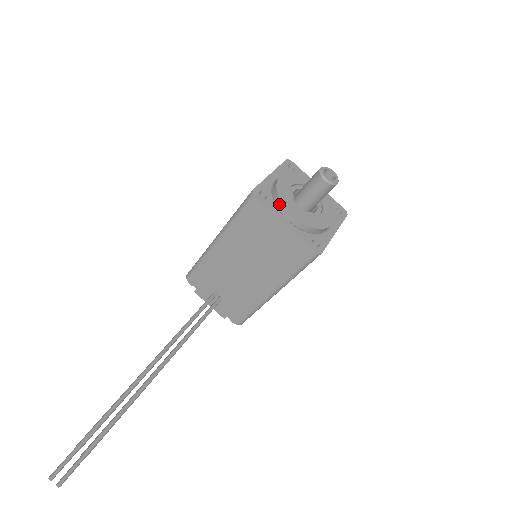
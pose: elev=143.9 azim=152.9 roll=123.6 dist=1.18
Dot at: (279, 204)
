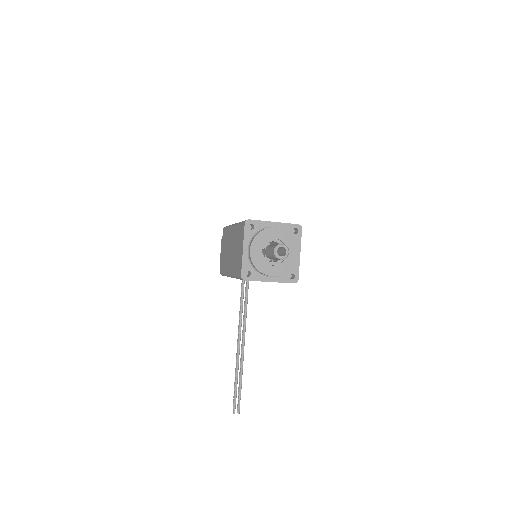
Dot at: (260, 273)
